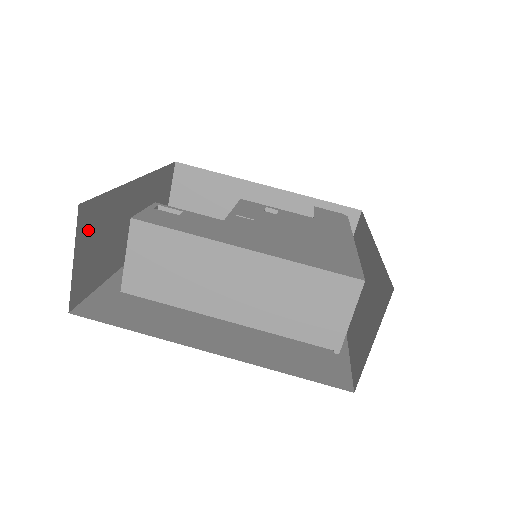
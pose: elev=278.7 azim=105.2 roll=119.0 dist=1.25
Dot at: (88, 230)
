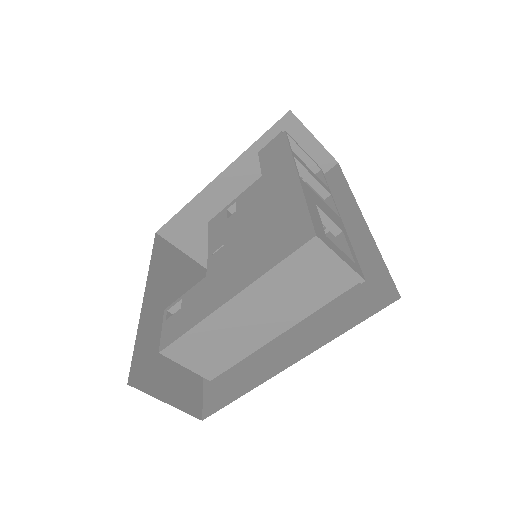
Dot at: (152, 378)
